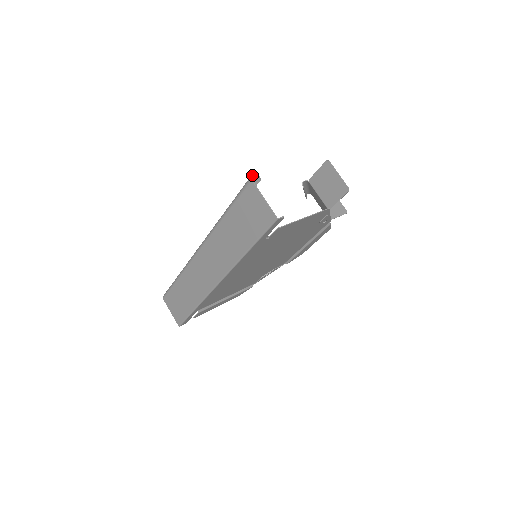
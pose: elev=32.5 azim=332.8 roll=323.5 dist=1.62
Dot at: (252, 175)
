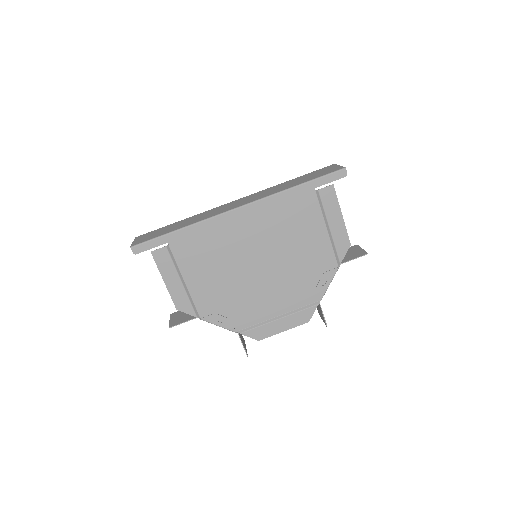
Dot at: occluded
